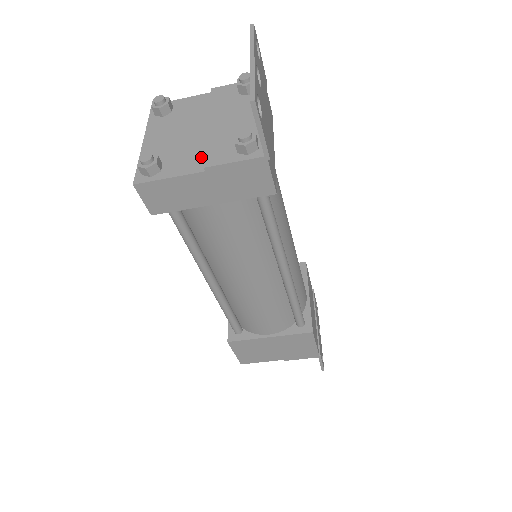
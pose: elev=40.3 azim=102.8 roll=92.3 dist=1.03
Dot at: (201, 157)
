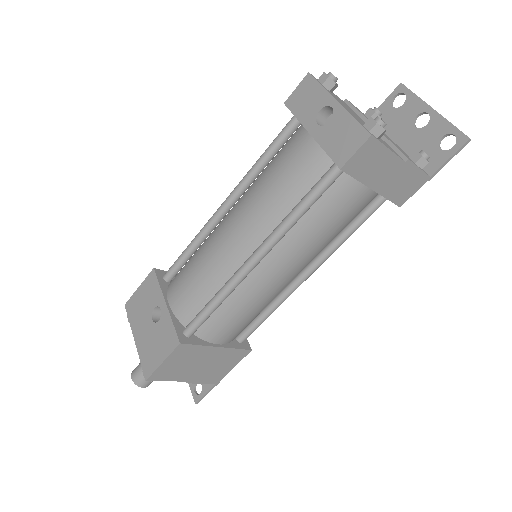
Dot at: (392, 149)
